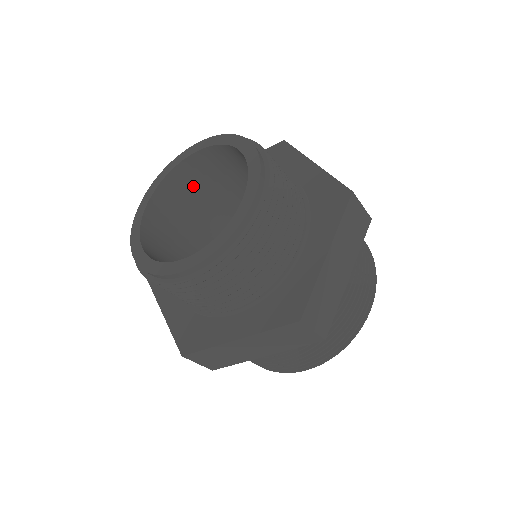
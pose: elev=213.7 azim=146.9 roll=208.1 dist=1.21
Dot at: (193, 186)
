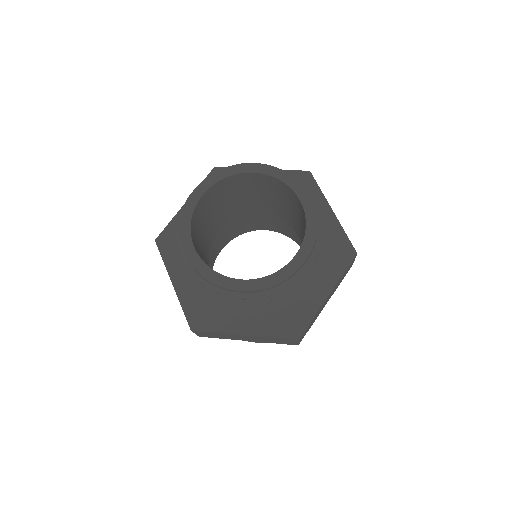
Dot at: (233, 189)
